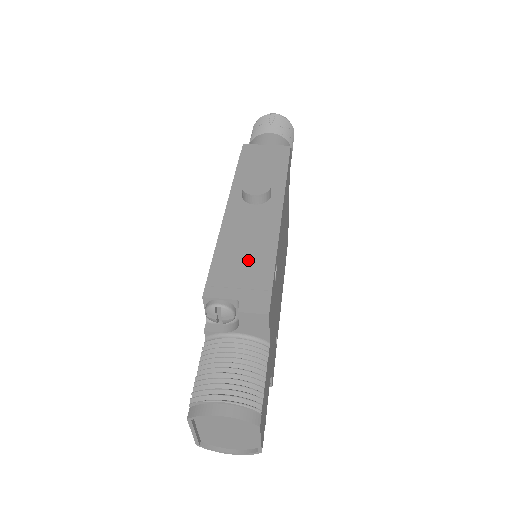
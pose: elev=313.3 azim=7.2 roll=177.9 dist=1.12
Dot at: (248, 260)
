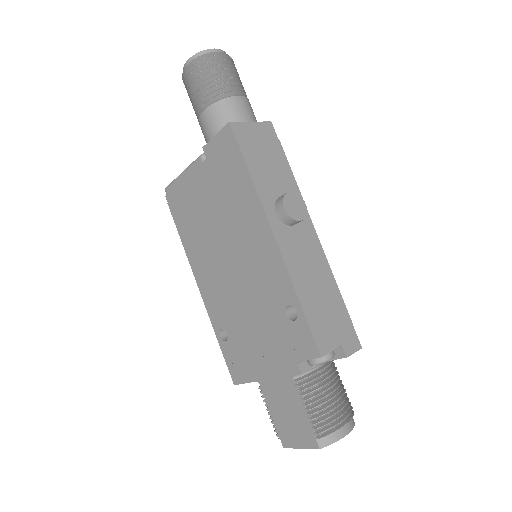
Dot at: (325, 300)
